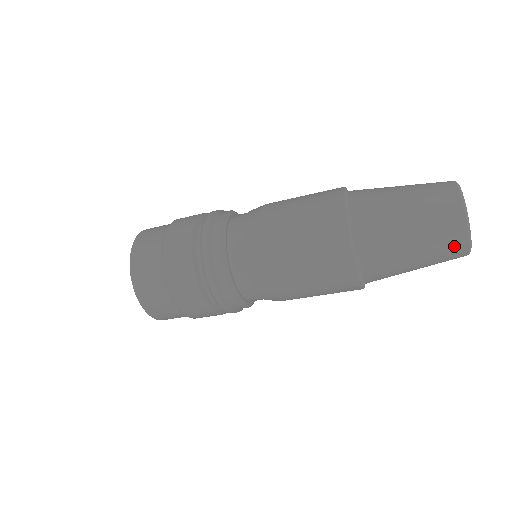
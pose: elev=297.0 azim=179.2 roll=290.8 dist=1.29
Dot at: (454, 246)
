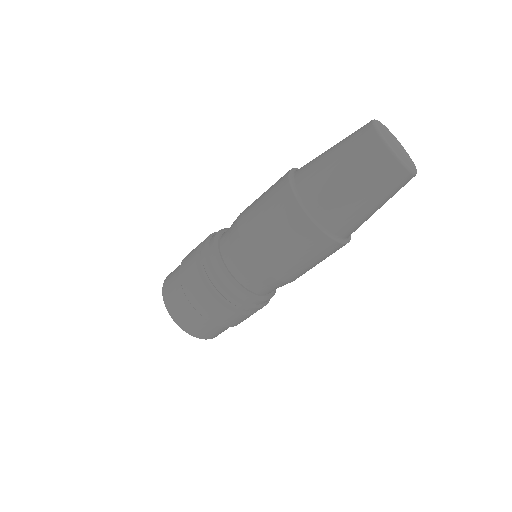
Dot at: (366, 142)
